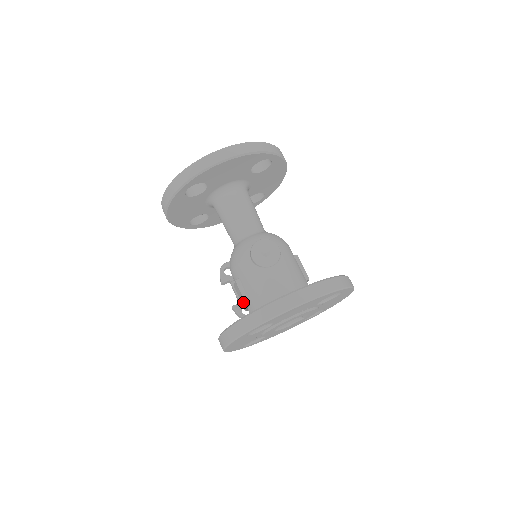
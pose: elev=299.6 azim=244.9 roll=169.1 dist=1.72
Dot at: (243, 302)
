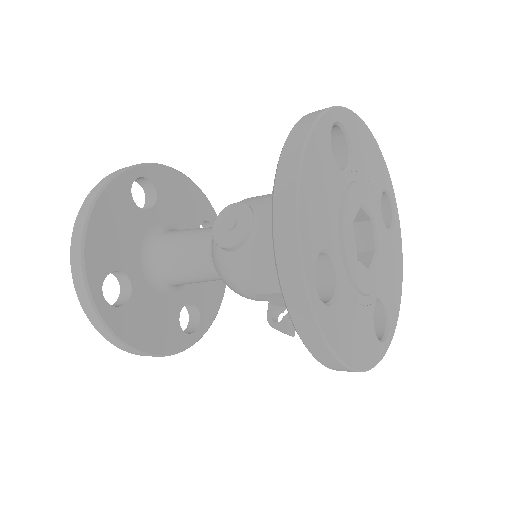
Dot at: occluded
